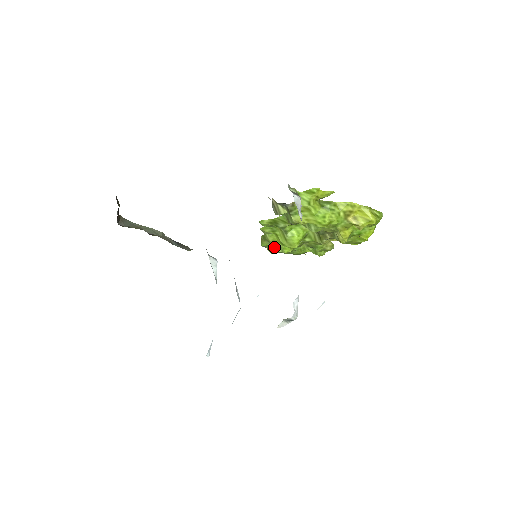
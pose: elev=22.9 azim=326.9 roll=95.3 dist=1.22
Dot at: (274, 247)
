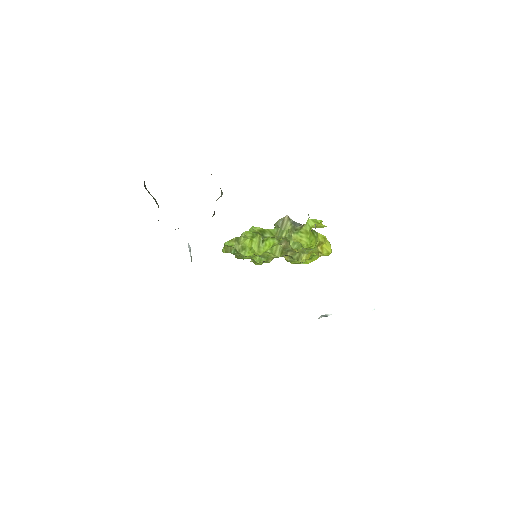
Dot at: (240, 249)
